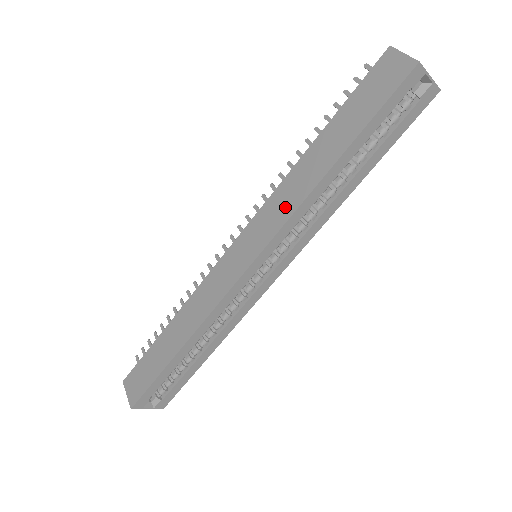
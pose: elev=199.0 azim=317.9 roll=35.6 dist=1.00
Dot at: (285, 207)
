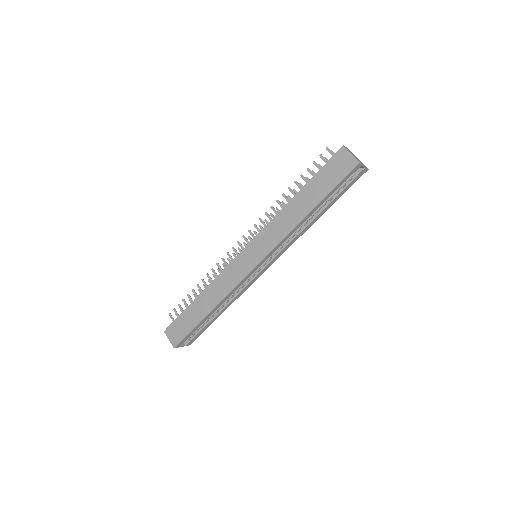
Dot at: (279, 233)
